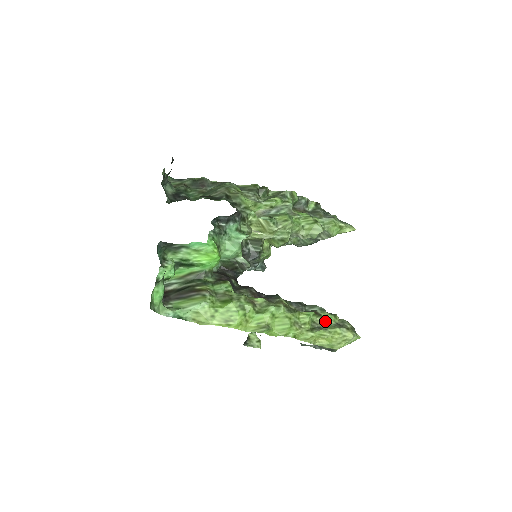
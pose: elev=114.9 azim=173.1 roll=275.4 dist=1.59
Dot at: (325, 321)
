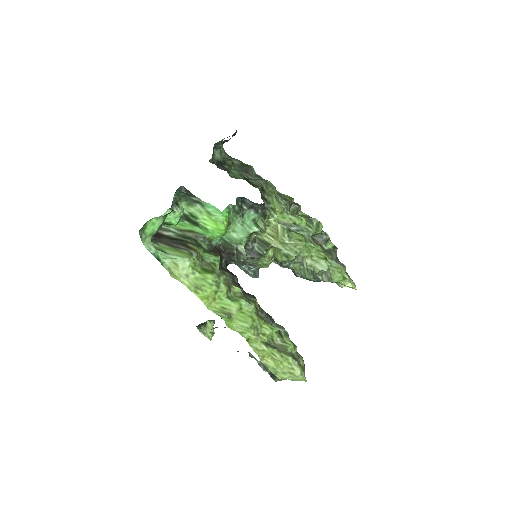
Dot at: (283, 345)
